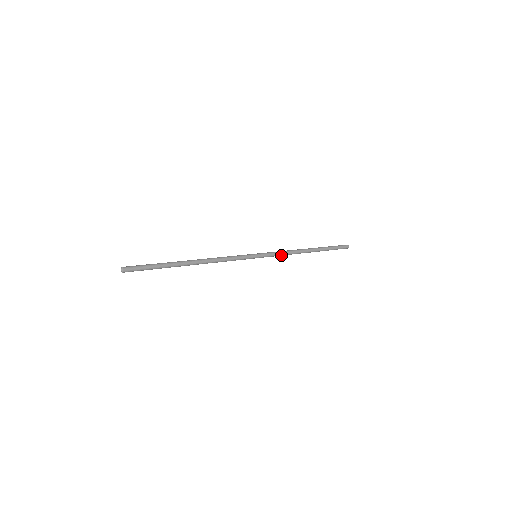
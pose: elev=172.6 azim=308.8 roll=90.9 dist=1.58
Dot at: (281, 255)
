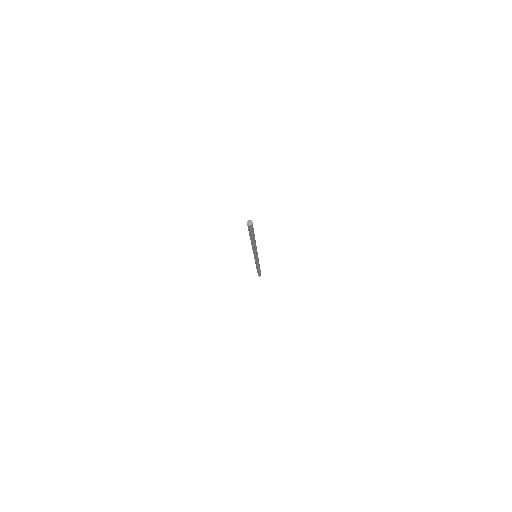
Dot at: (258, 262)
